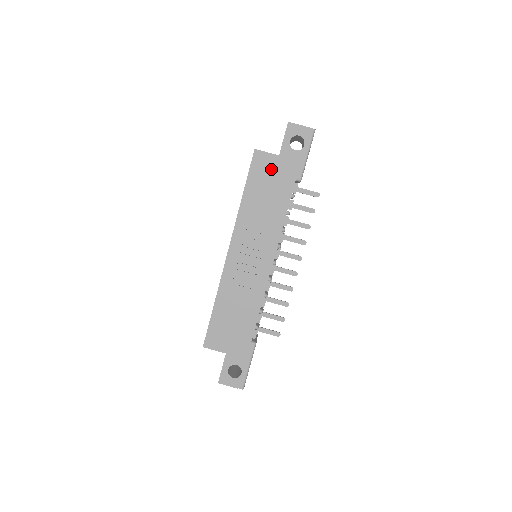
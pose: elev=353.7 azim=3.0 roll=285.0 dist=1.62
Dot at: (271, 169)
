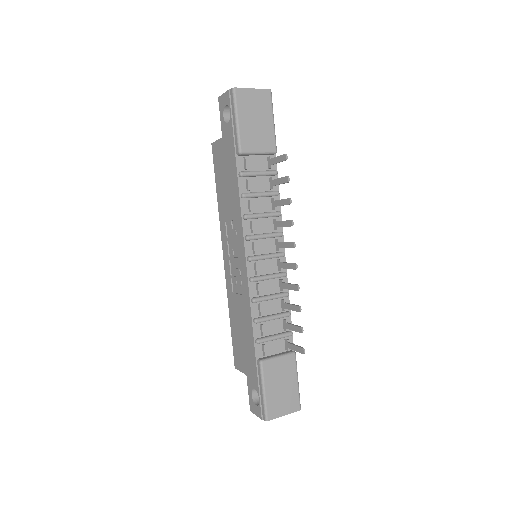
Dot at: (222, 156)
